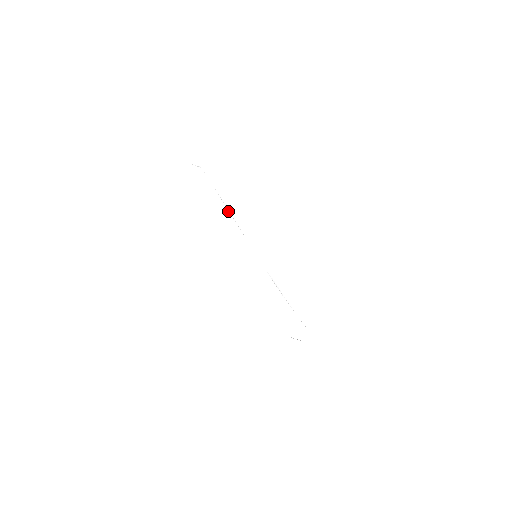
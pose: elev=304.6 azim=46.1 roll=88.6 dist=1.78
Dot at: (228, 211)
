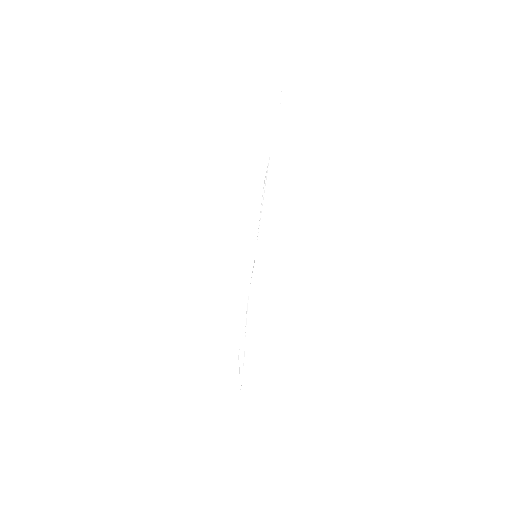
Dot at: (264, 184)
